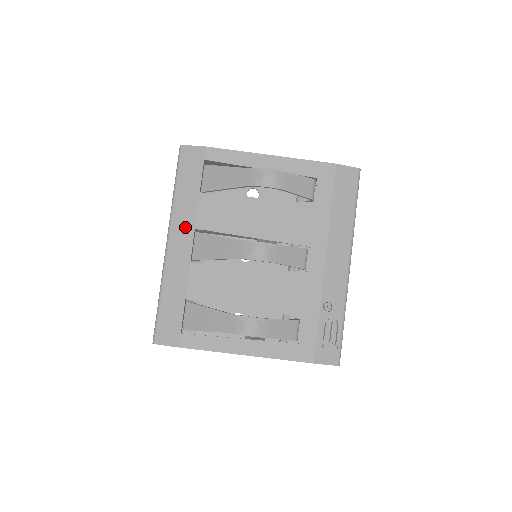
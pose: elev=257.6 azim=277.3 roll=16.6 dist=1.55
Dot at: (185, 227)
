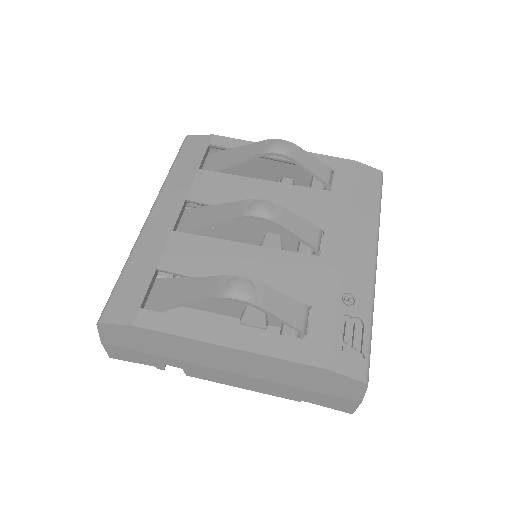
Dot at: (174, 199)
